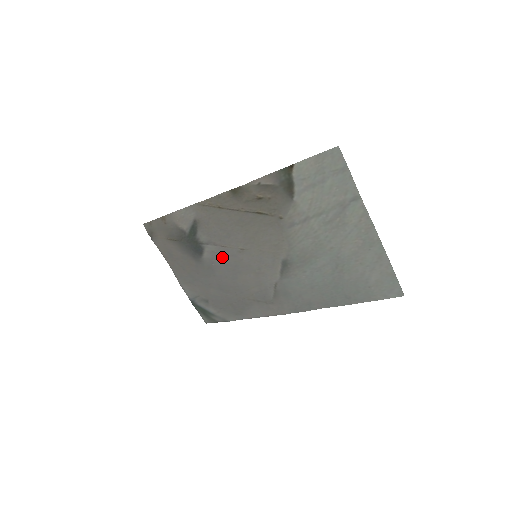
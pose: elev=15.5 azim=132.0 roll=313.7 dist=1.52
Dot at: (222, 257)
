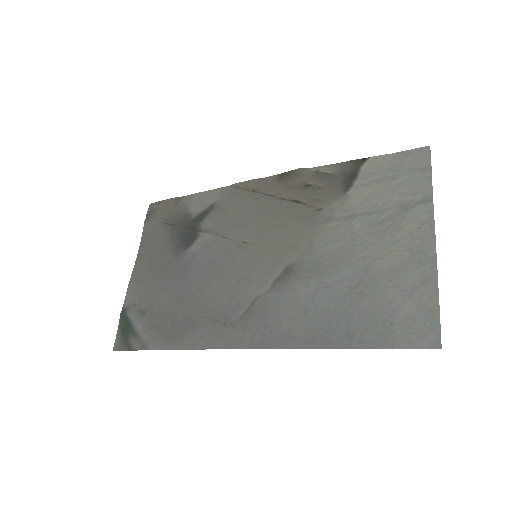
Dot at: (212, 252)
